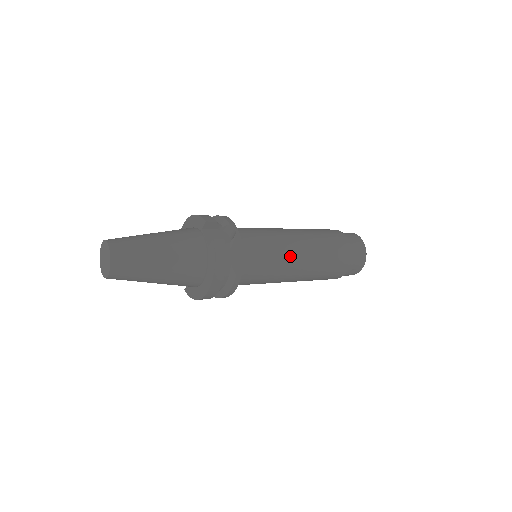
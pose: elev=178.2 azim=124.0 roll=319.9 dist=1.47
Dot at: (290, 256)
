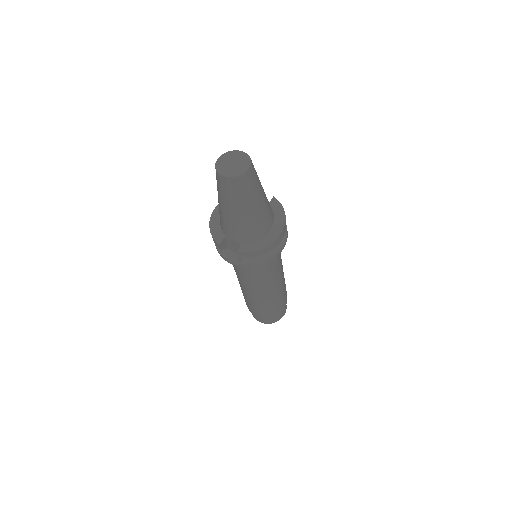
Dot at: occluded
